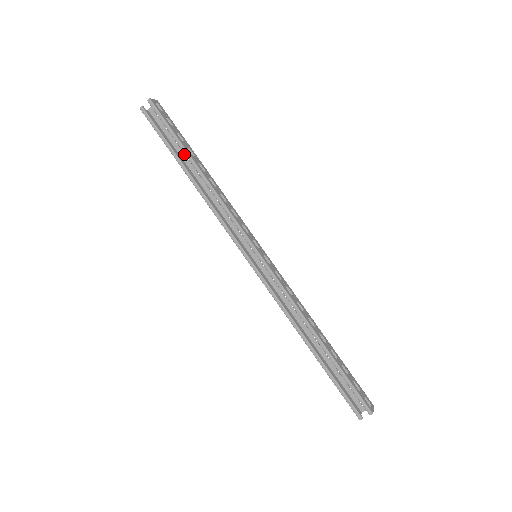
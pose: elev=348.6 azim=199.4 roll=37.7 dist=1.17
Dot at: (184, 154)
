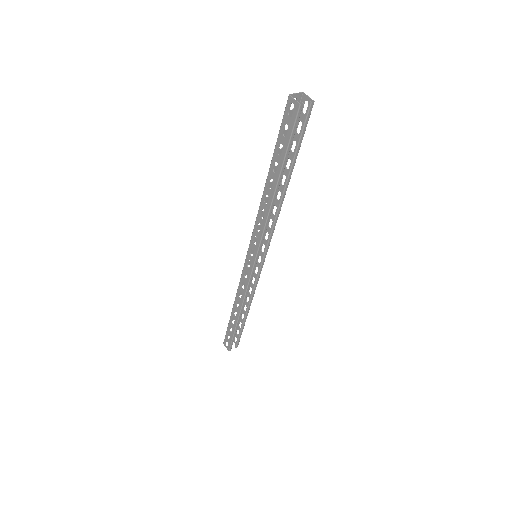
Dot at: occluded
